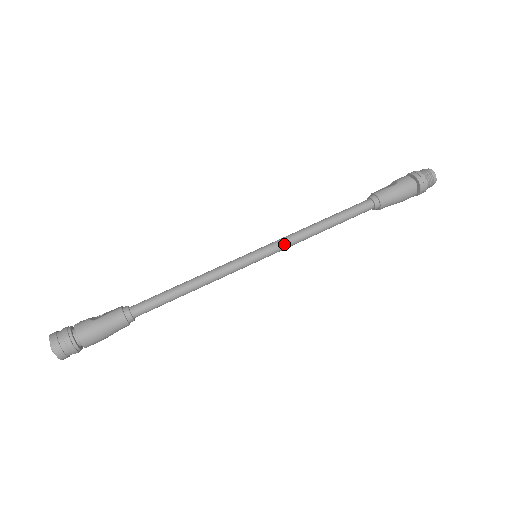
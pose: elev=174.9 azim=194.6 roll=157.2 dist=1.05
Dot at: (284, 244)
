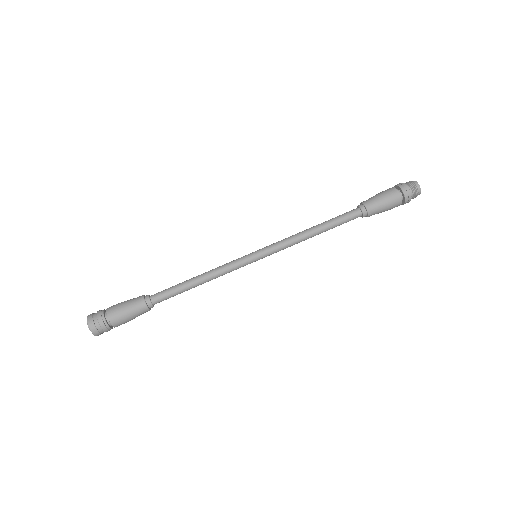
Dot at: (278, 243)
